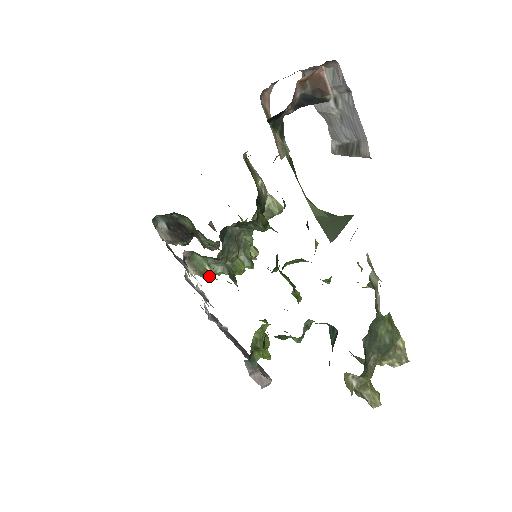
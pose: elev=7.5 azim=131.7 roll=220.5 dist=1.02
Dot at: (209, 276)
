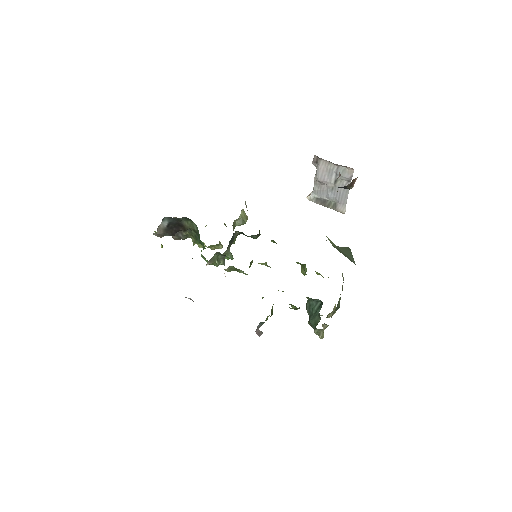
Dot at: (234, 270)
